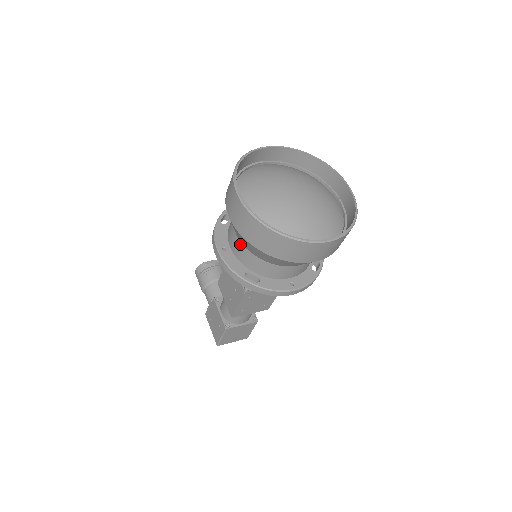
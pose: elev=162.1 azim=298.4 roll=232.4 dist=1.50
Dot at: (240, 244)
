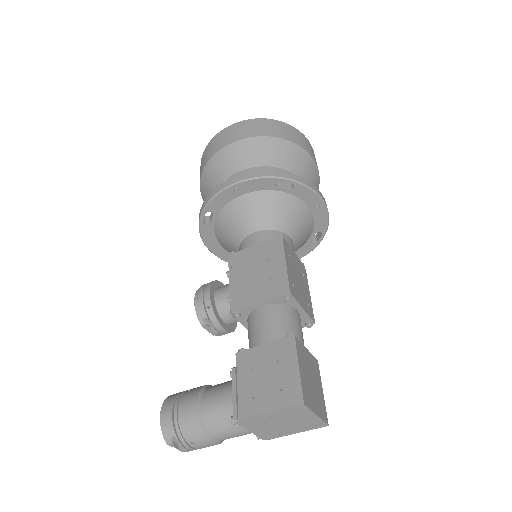
Dot at: (249, 170)
